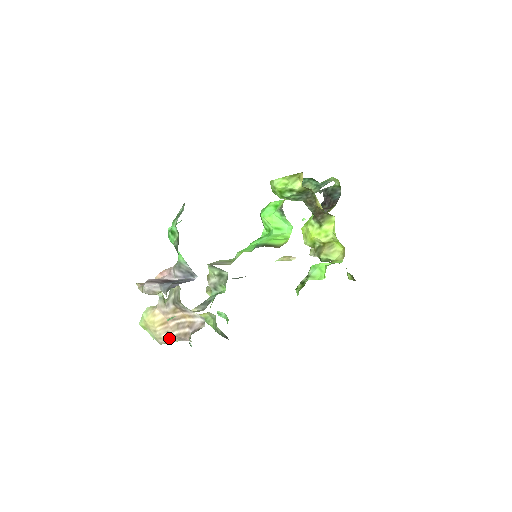
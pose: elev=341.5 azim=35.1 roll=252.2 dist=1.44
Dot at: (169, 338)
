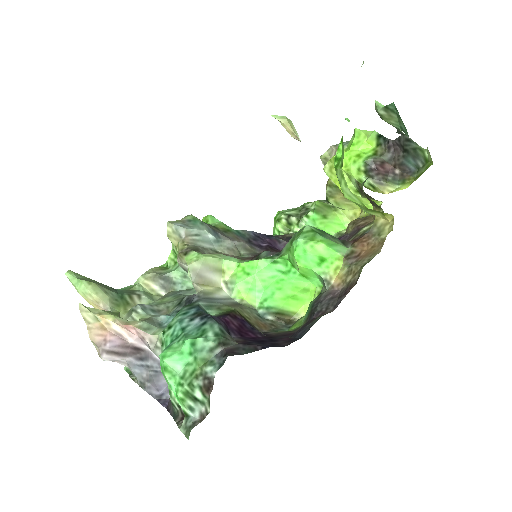
Dot at: occluded
